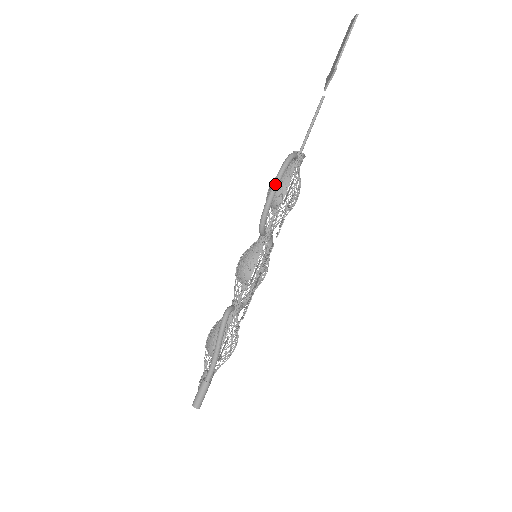
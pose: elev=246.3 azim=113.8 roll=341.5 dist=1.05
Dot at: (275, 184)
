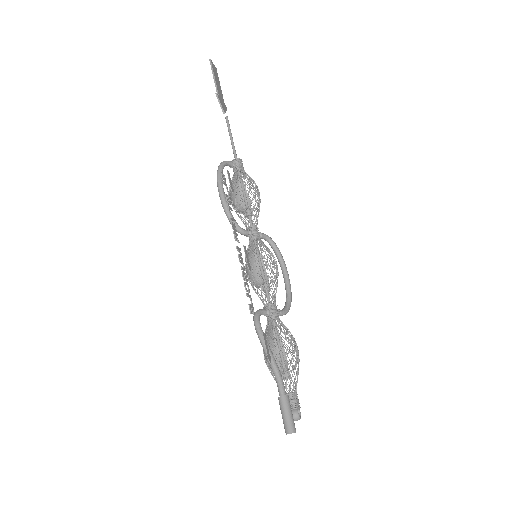
Dot at: (218, 187)
